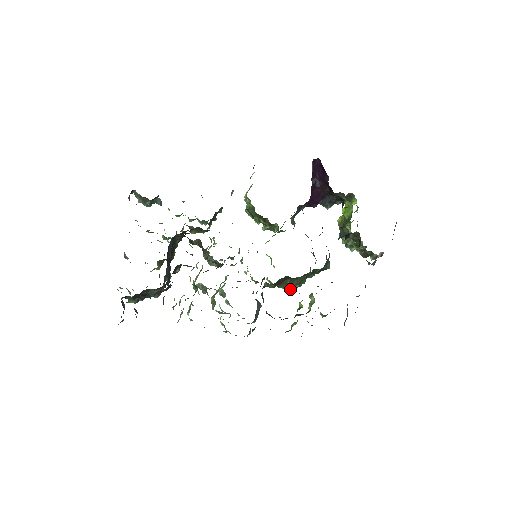
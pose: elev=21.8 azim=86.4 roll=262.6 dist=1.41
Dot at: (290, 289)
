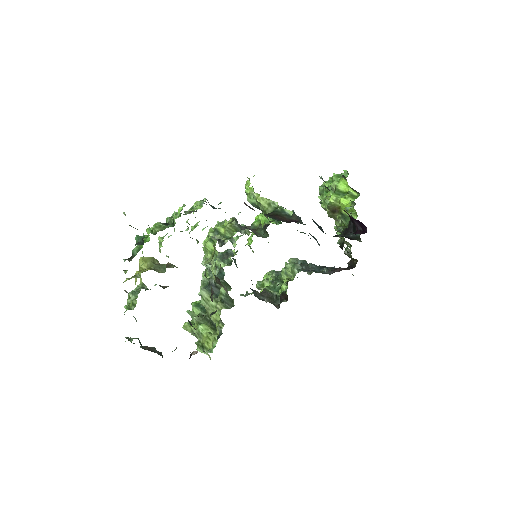
Dot at: (287, 297)
